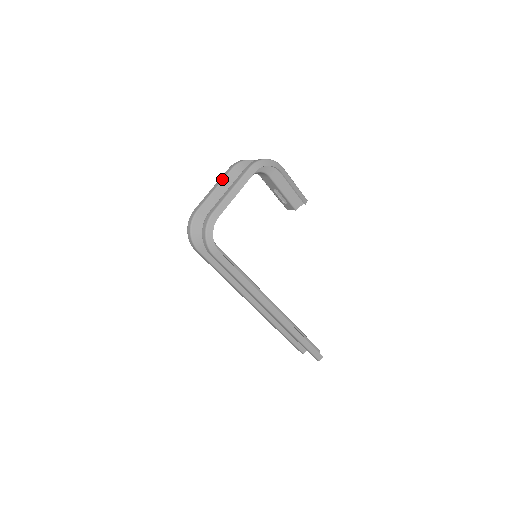
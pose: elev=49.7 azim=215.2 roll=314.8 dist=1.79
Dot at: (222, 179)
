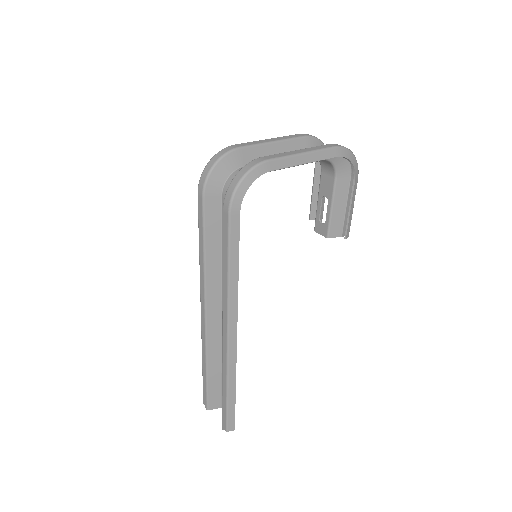
Dot at: (287, 138)
